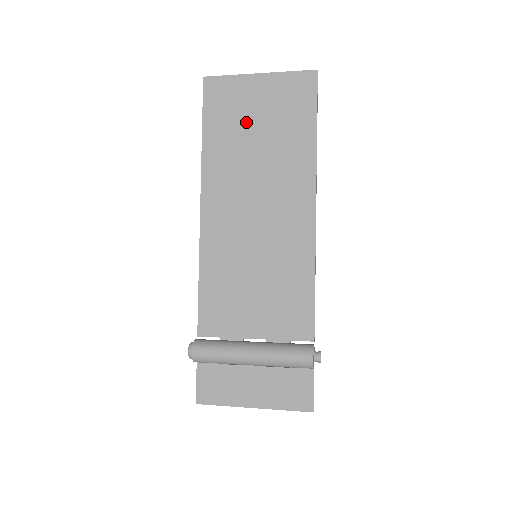
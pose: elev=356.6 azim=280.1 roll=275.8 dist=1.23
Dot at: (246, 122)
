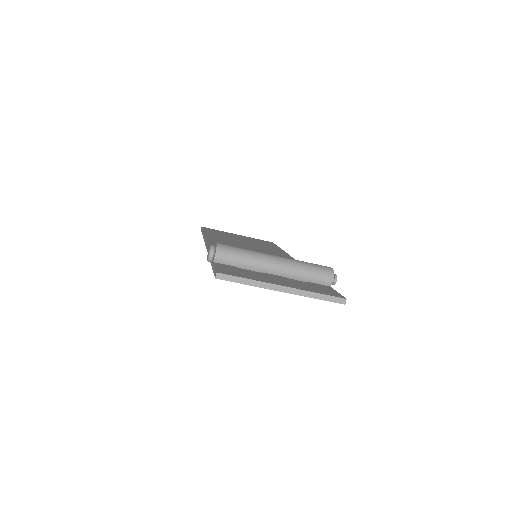
Dot at: (234, 237)
